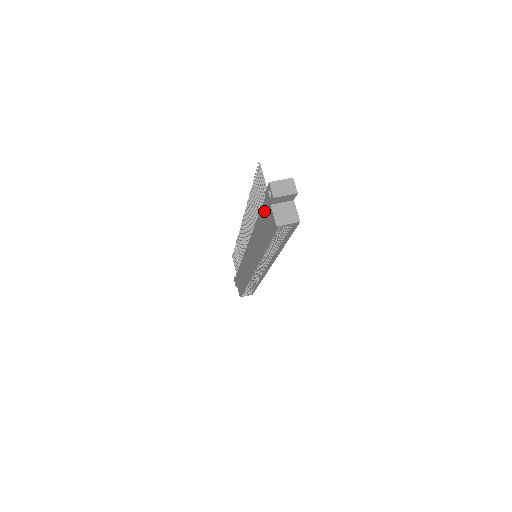
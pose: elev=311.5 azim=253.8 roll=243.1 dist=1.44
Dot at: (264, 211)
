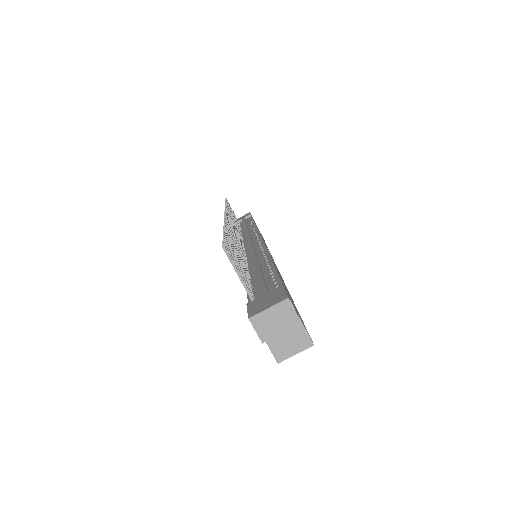
Dot at: occluded
